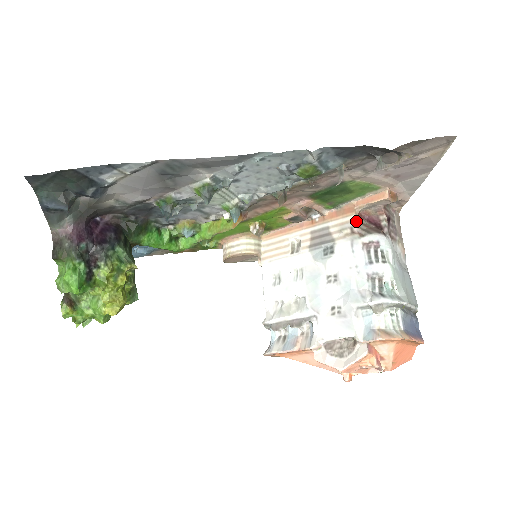
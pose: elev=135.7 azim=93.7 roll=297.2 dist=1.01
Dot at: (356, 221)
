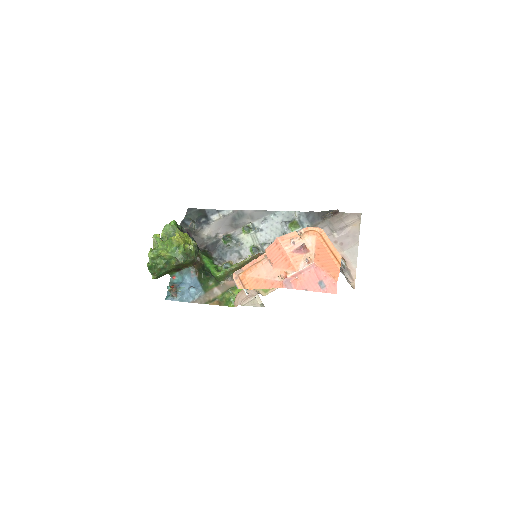
Dot at: occluded
